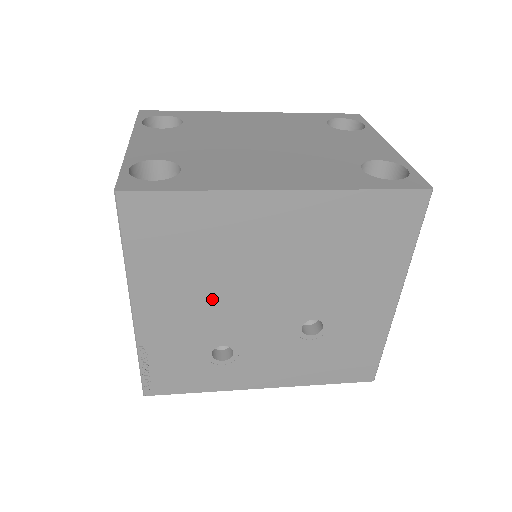
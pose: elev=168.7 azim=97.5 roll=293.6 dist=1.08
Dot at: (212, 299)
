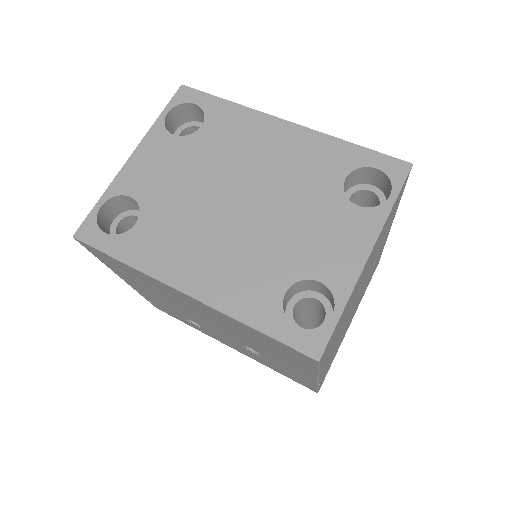
Dot at: (170, 303)
